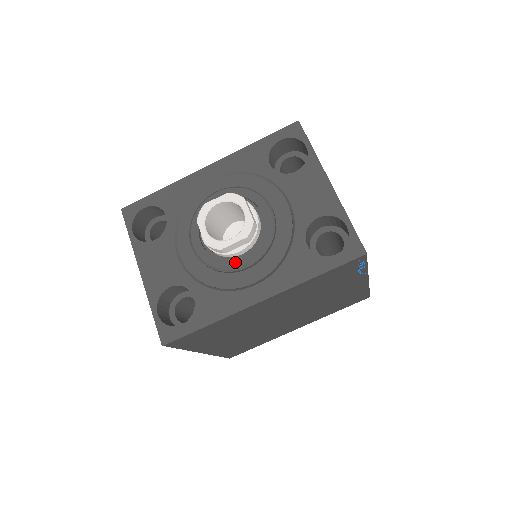
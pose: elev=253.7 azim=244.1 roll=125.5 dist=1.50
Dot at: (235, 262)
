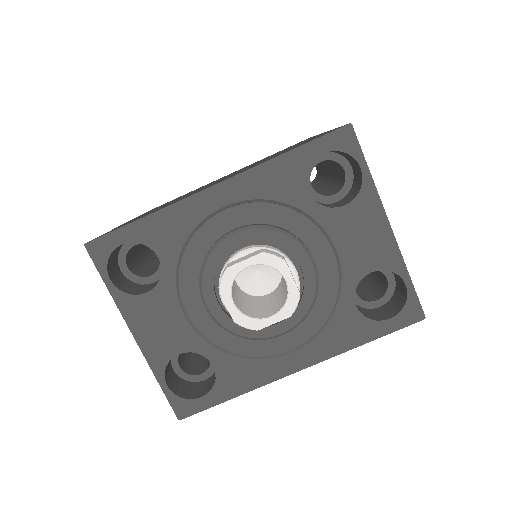
Dot at: (268, 330)
